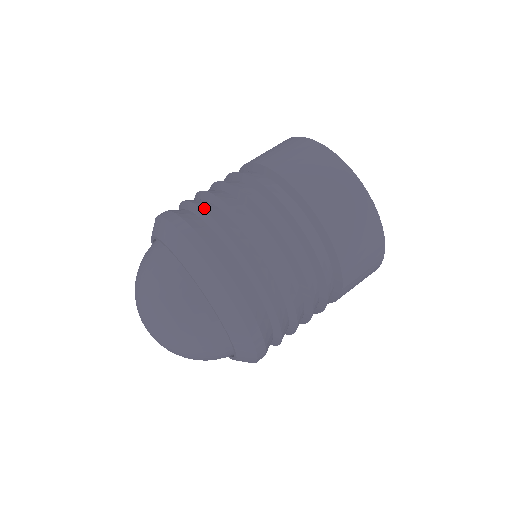
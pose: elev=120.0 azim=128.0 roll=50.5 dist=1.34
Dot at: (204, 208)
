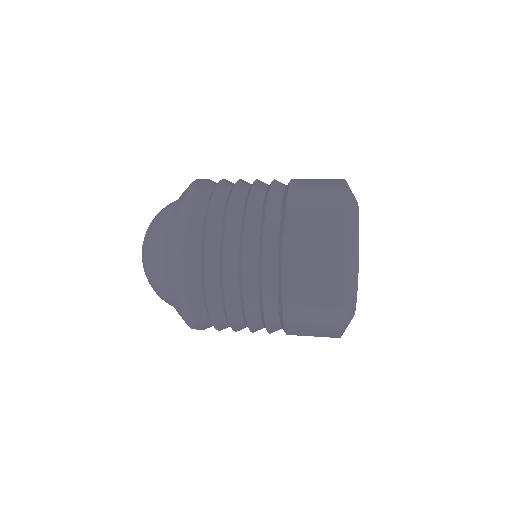
Dot at: (220, 184)
